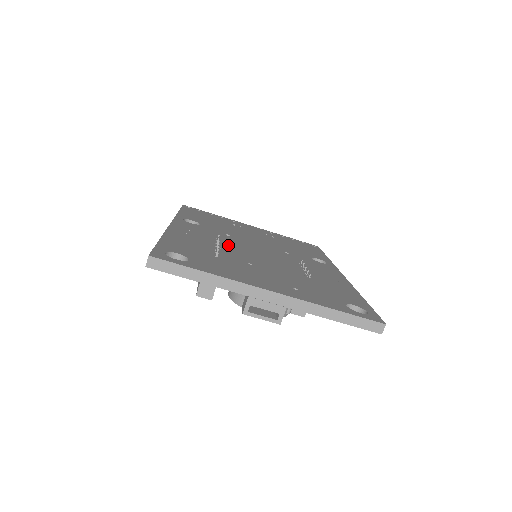
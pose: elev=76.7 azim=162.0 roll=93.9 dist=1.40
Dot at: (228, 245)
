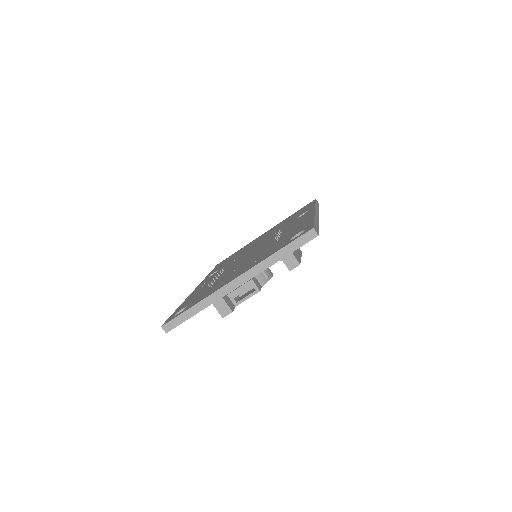
Dot at: occluded
